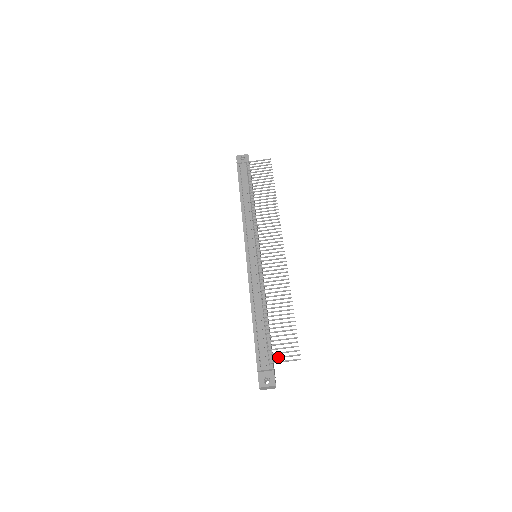
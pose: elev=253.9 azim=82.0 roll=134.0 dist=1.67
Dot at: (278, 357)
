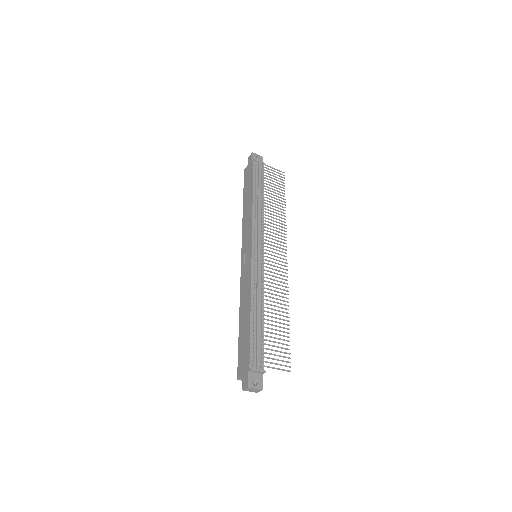
Dot at: (272, 362)
